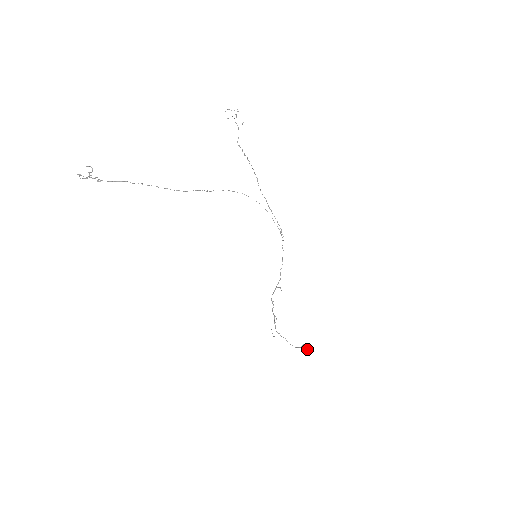
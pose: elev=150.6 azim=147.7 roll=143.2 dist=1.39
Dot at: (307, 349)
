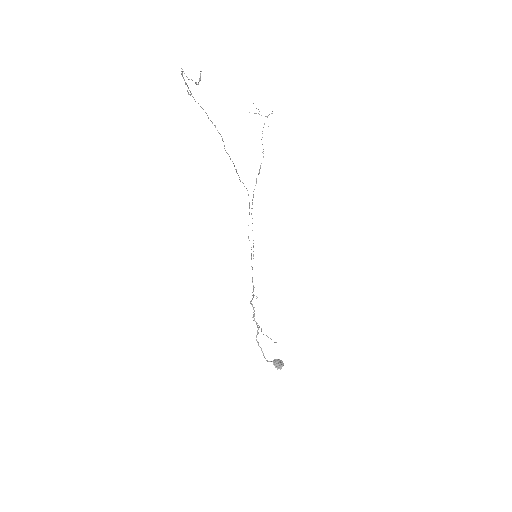
Dot at: (282, 365)
